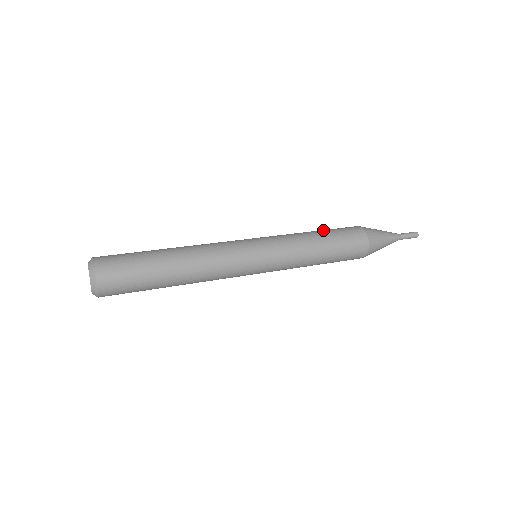
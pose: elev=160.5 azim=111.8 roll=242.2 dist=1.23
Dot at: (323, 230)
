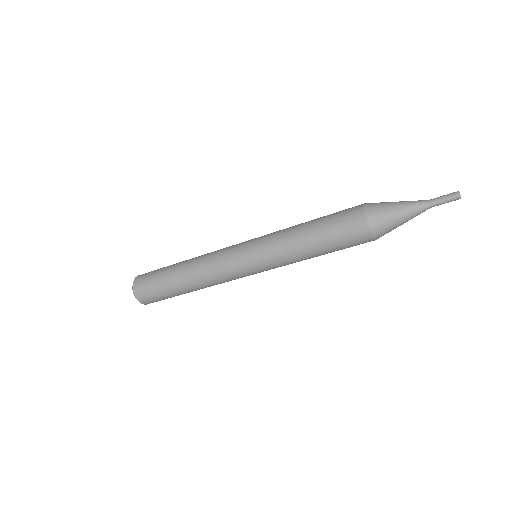
Dot at: occluded
